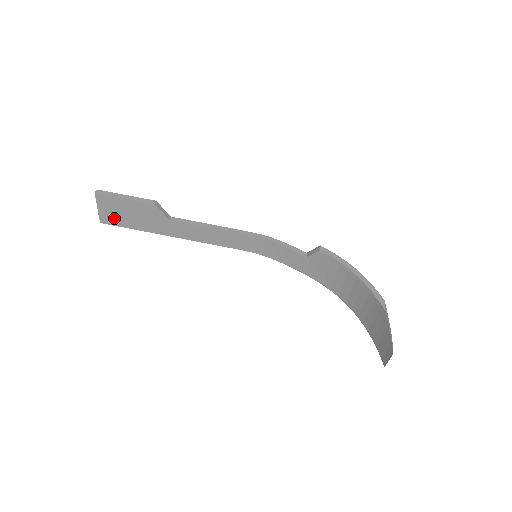
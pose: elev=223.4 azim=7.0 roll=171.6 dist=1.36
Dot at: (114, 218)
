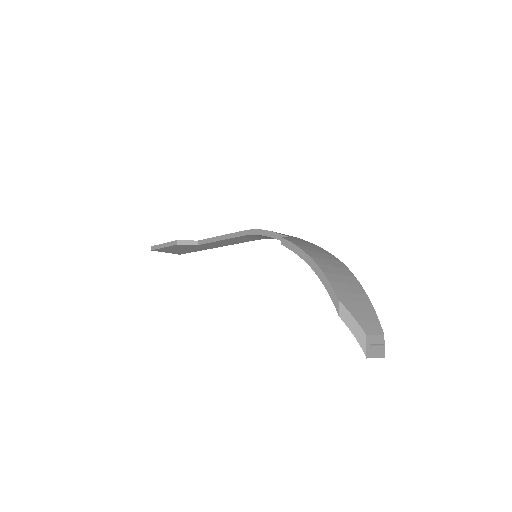
Dot at: (179, 252)
